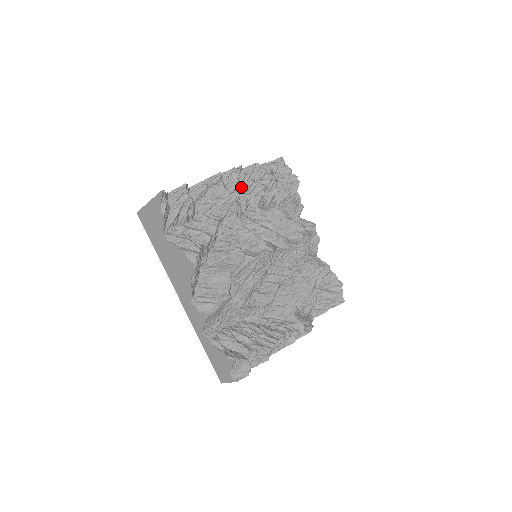
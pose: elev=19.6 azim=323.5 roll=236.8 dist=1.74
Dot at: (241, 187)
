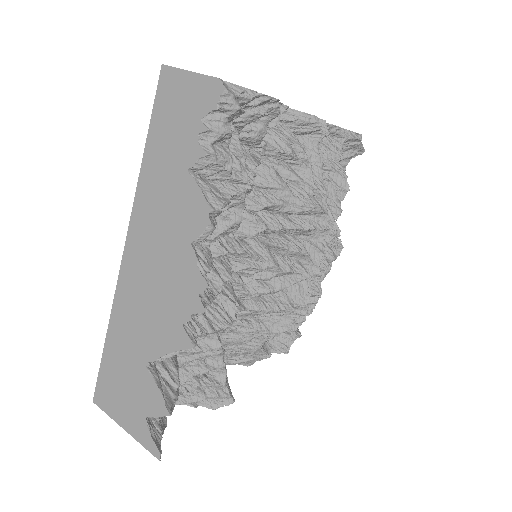
Dot at: occluded
